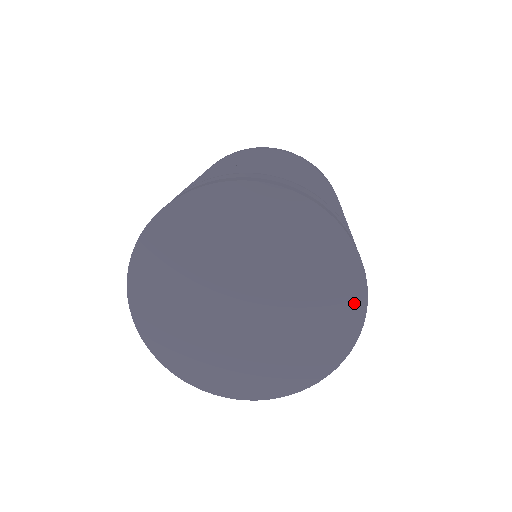
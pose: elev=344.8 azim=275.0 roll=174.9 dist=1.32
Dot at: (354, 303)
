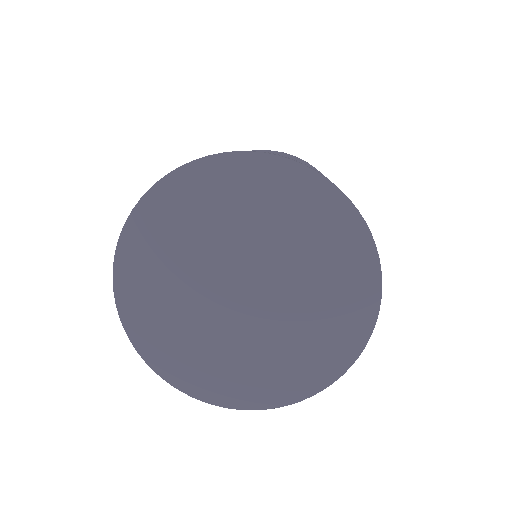
Dot at: (366, 296)
